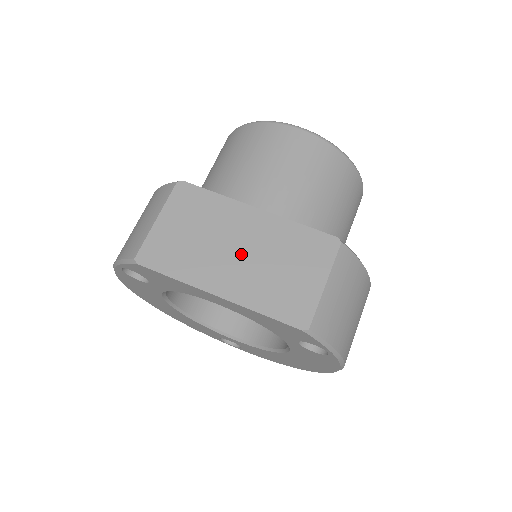
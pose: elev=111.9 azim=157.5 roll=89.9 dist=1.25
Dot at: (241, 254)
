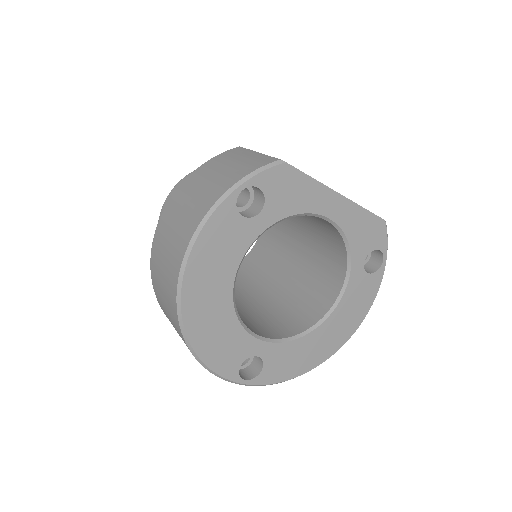
Dot at: occluded
